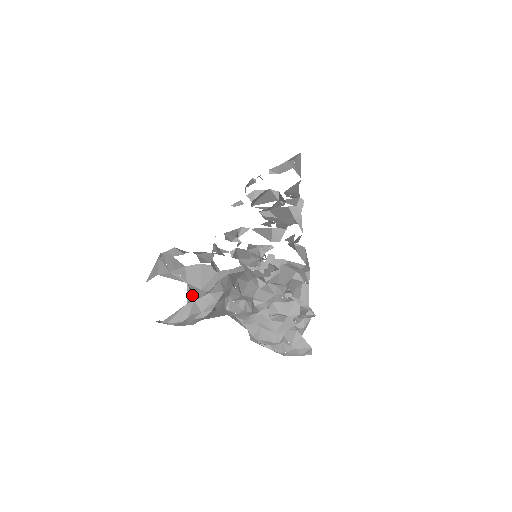
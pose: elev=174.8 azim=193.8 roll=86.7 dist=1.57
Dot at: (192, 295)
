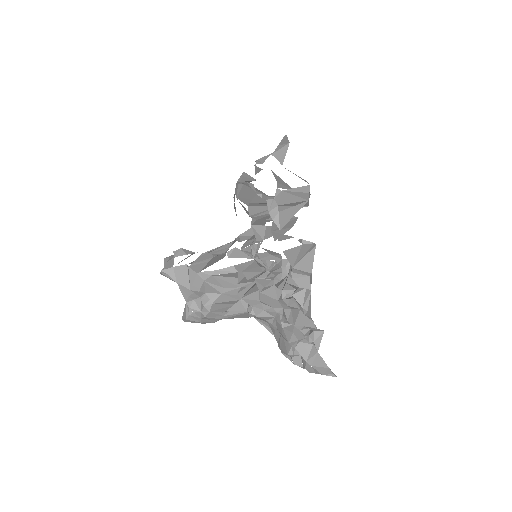
Dot at: (186, 294)
